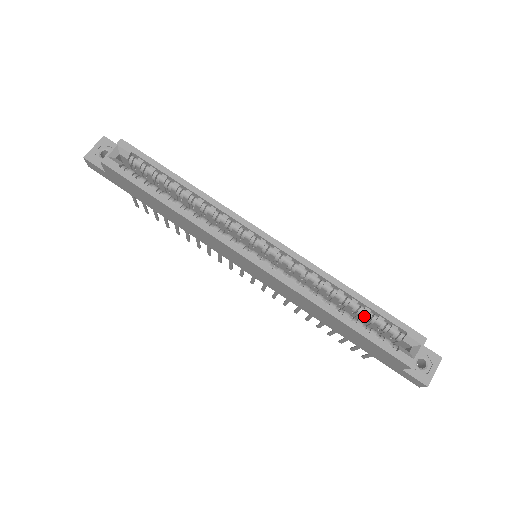
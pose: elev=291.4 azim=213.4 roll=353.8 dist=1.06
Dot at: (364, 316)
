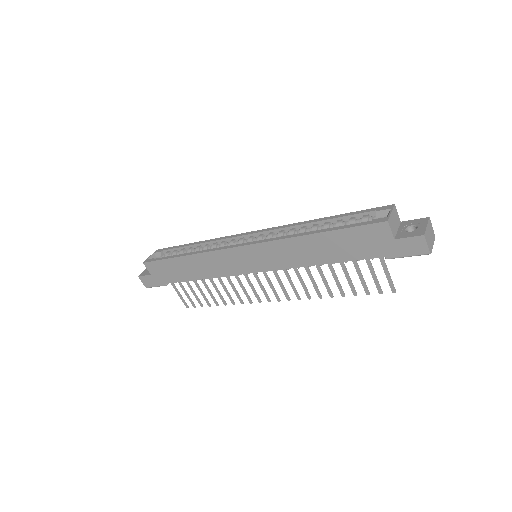
Dot at: occluded
